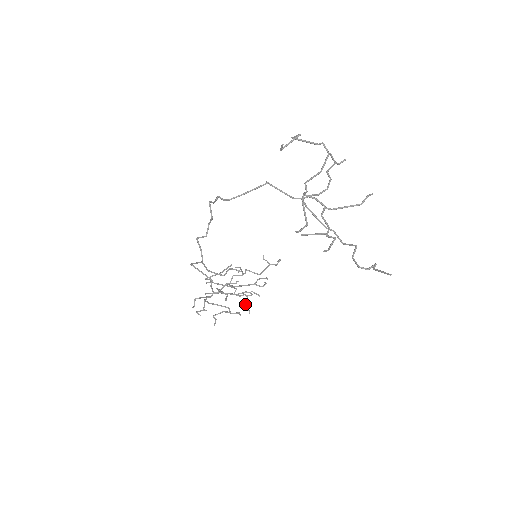
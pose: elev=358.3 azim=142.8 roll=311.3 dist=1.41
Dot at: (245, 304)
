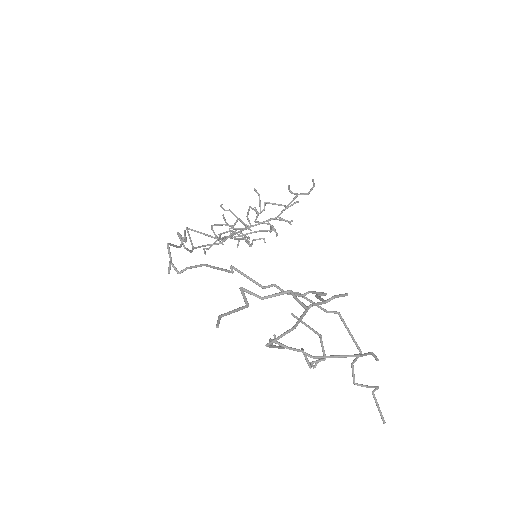
Dot at: (270, 229)
